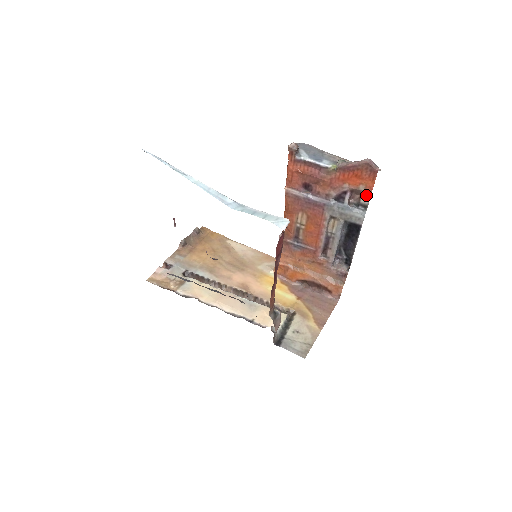
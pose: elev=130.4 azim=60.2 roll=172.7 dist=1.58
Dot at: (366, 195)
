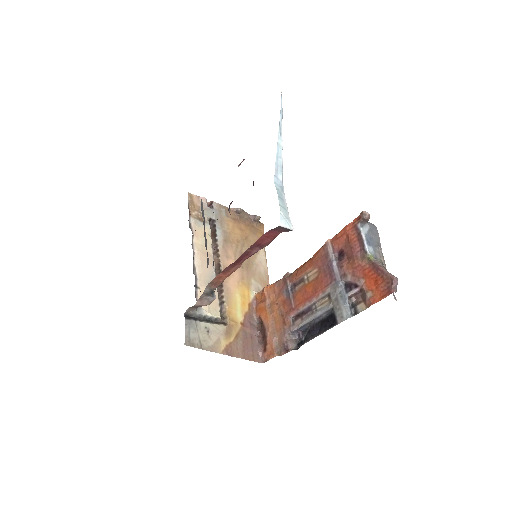
Dot at: (366, 304)
